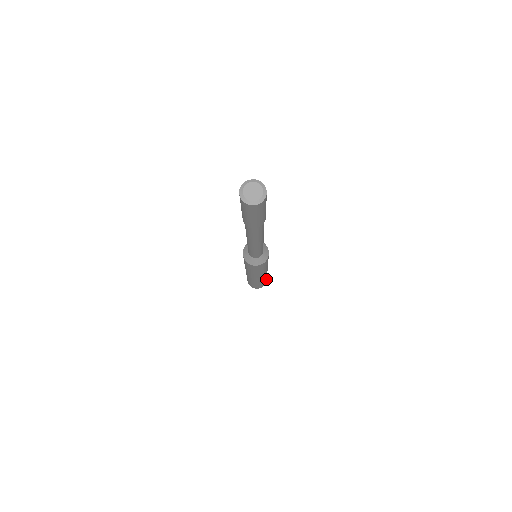
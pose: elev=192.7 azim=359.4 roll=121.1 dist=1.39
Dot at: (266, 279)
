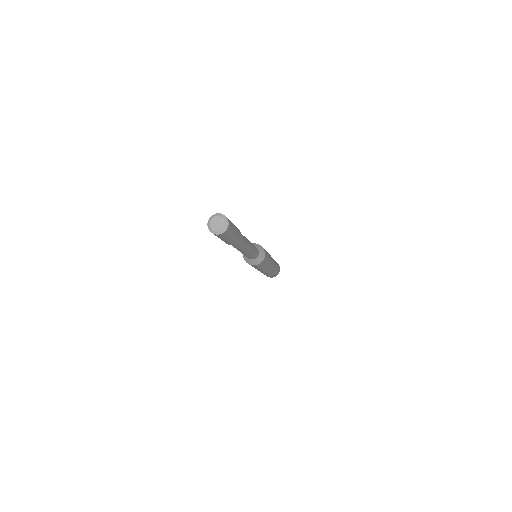
Dot at: (274, 274)
